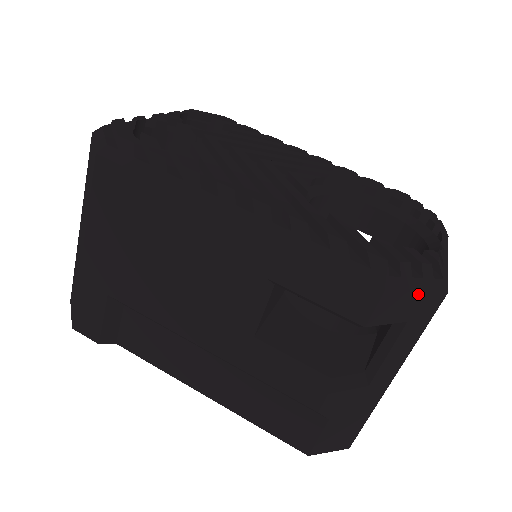
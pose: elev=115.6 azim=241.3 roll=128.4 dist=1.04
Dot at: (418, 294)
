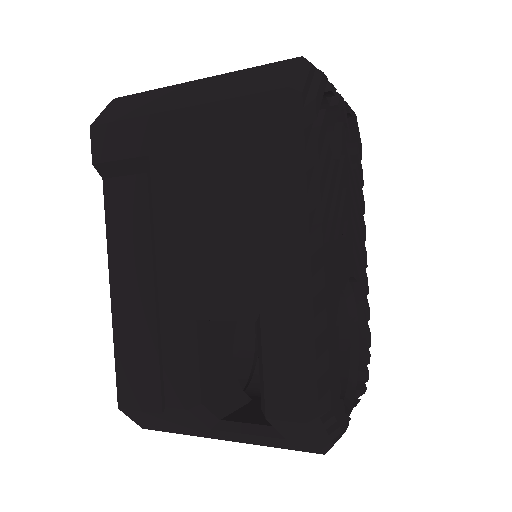
Dot at: (315, 440)
